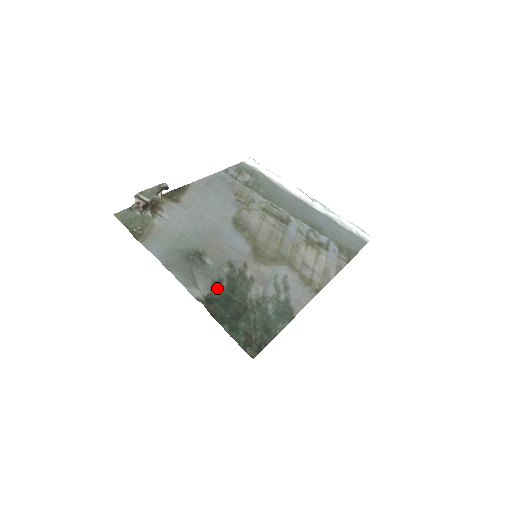
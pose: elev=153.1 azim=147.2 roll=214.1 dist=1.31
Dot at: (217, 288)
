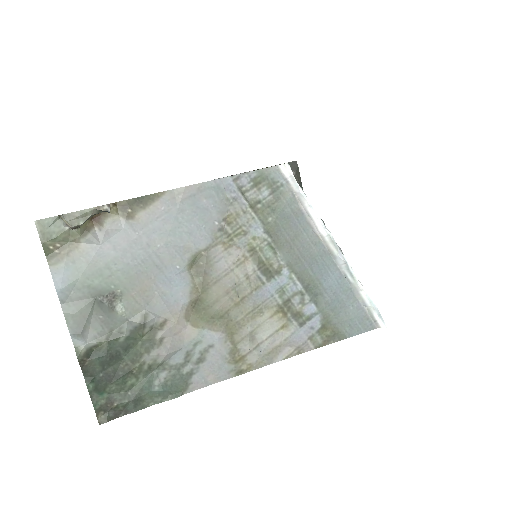
Dot at: (109, 342)
